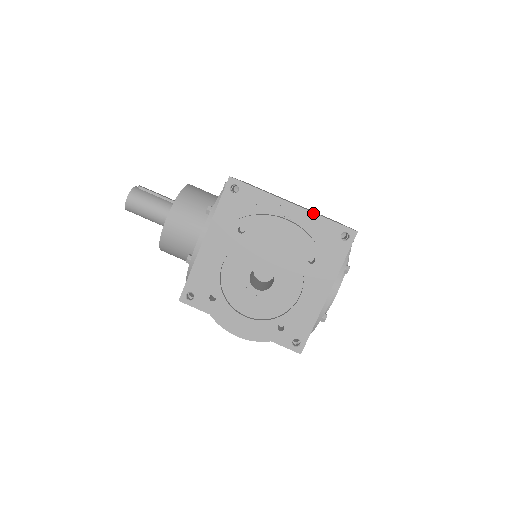
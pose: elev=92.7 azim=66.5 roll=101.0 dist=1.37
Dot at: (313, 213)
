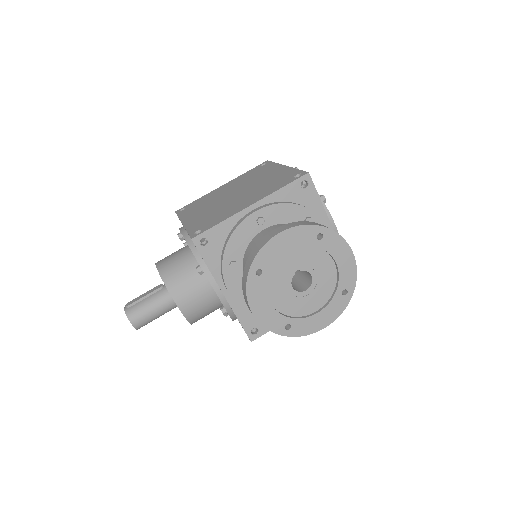
Dot at: (269, 195)
